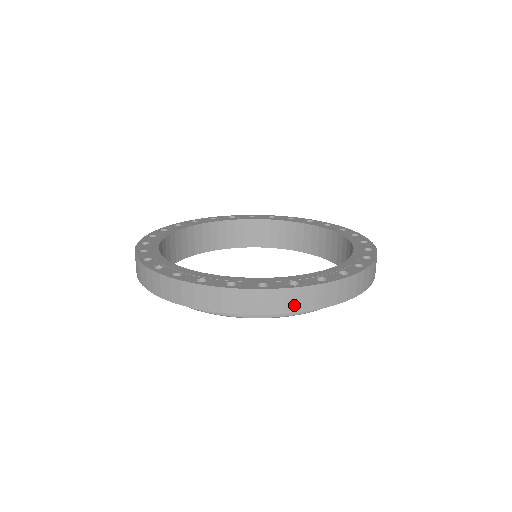
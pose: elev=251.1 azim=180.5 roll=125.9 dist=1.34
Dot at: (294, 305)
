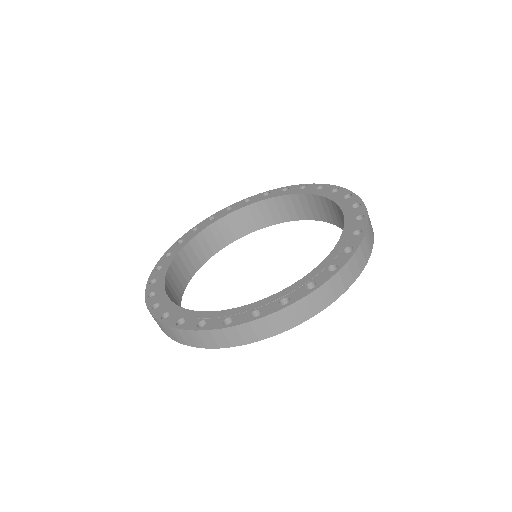
Dot at: (181, 339)
